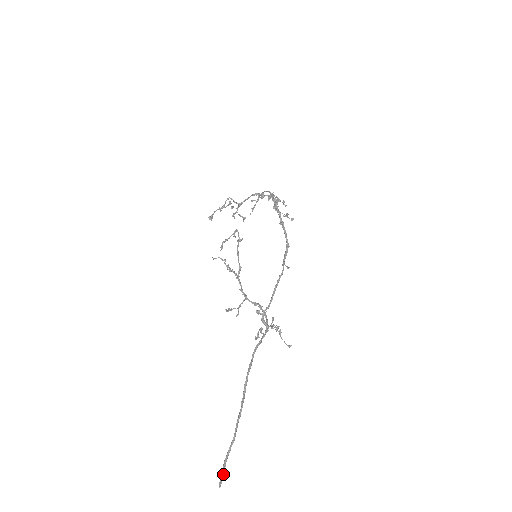
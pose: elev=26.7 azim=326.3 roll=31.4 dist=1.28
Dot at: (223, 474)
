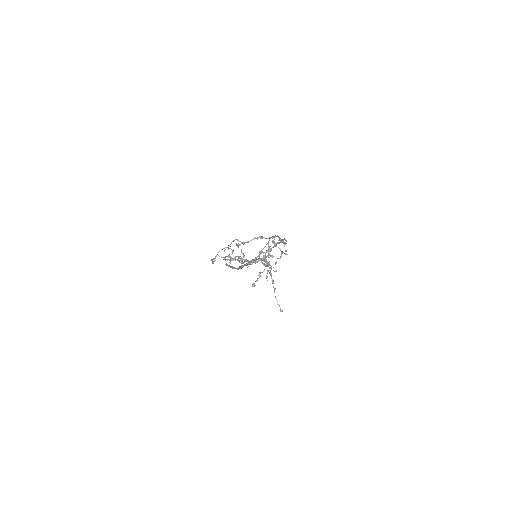
Dot at: (229, 265)
